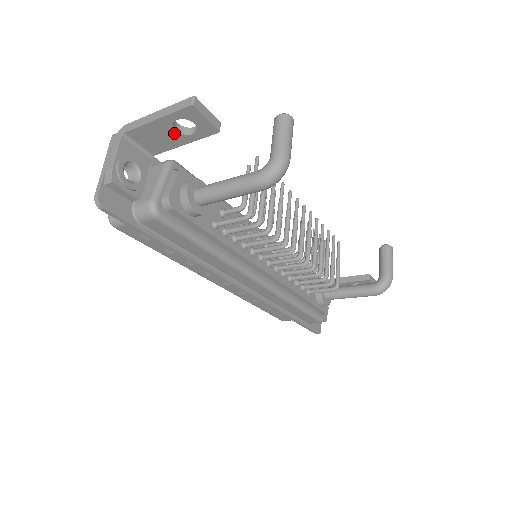
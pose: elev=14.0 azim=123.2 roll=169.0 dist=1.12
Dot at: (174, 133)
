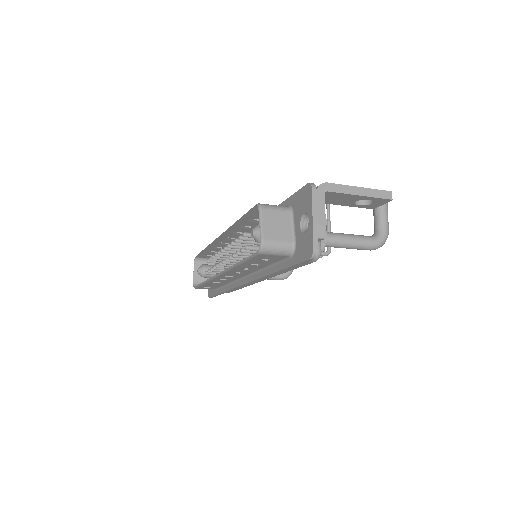
Dot at: (352, 201)
